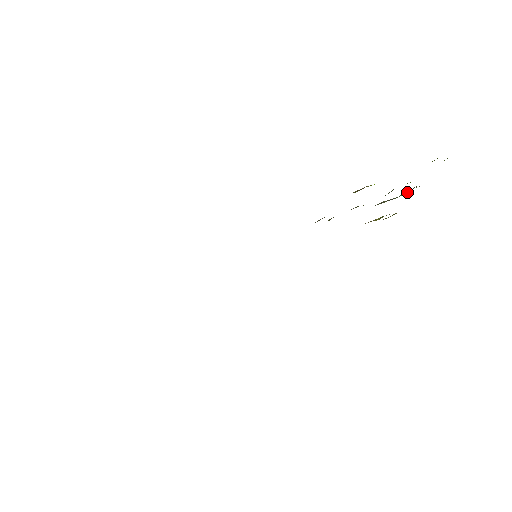
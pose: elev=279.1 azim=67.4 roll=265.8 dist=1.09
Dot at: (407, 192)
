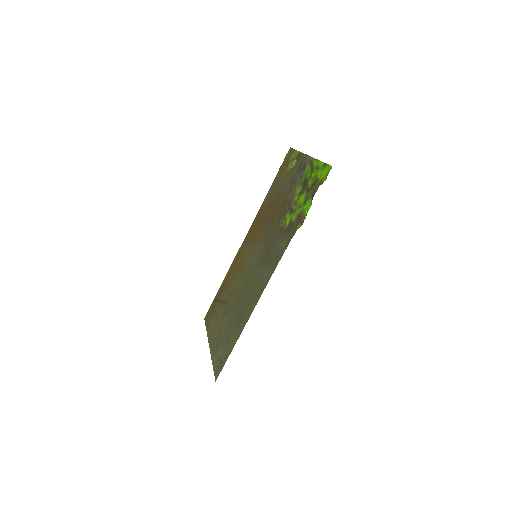
Dot at: (307, 167)
